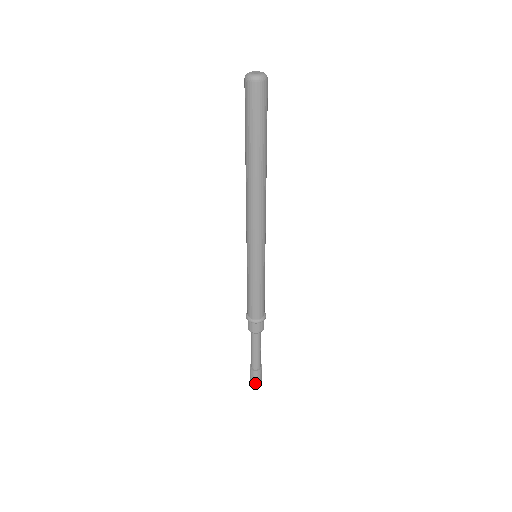
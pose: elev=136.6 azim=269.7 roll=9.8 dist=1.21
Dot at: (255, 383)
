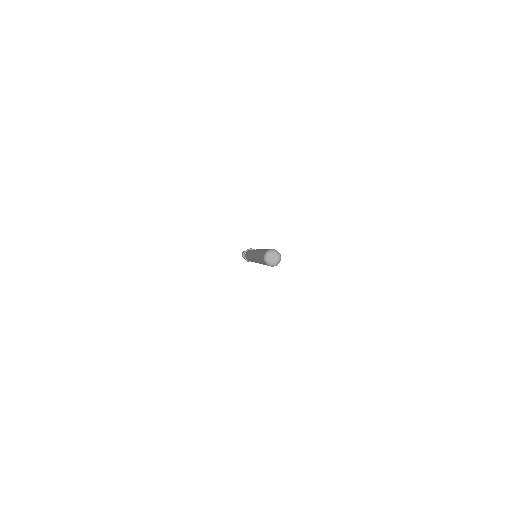
Dot at: occluded
